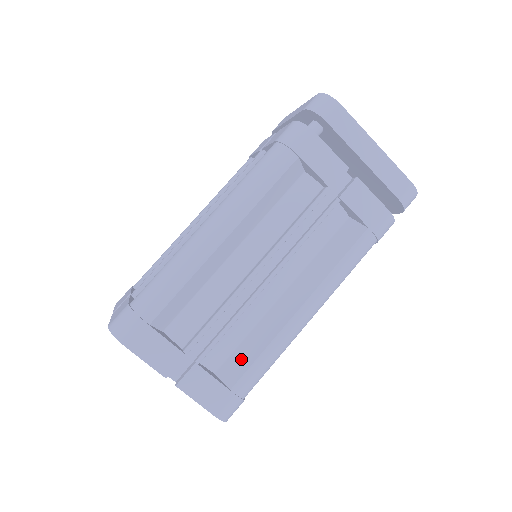
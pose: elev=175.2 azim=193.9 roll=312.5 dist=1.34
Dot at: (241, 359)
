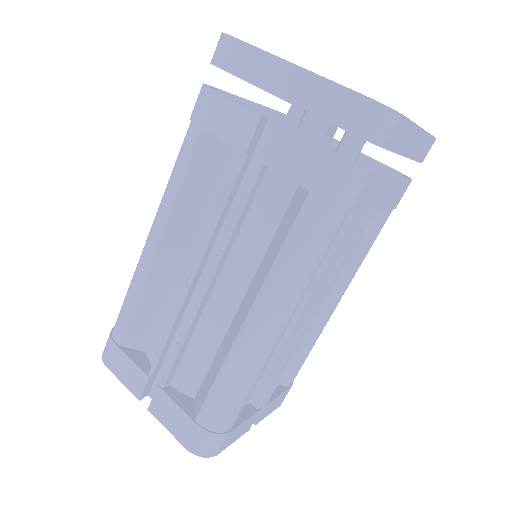
Dot at: (289, 364)
